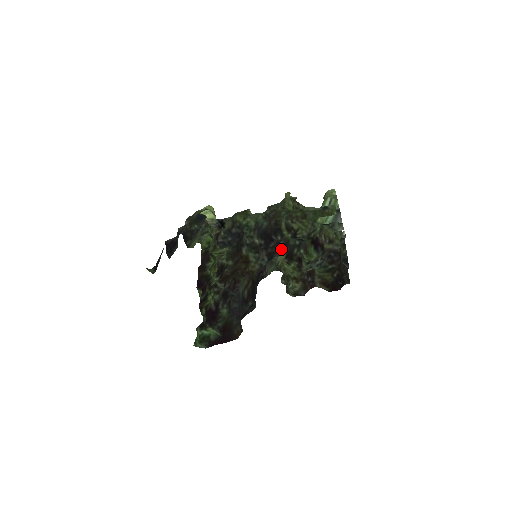
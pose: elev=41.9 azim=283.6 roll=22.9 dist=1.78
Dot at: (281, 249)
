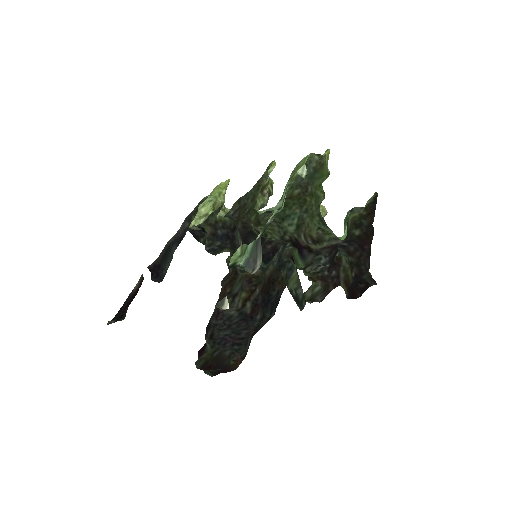
Dot at: occluded
